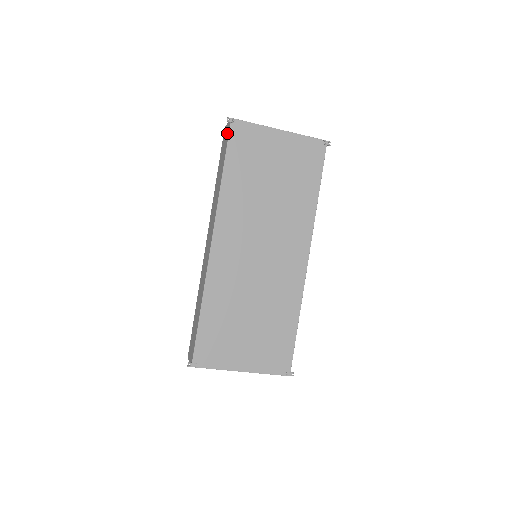
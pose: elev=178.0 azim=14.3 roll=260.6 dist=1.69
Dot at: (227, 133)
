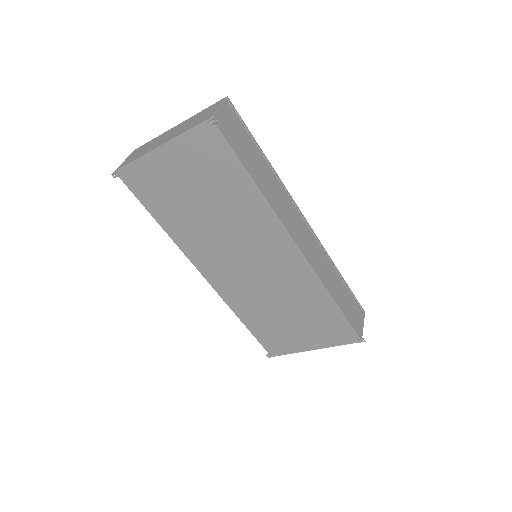
Dot at: occluded
